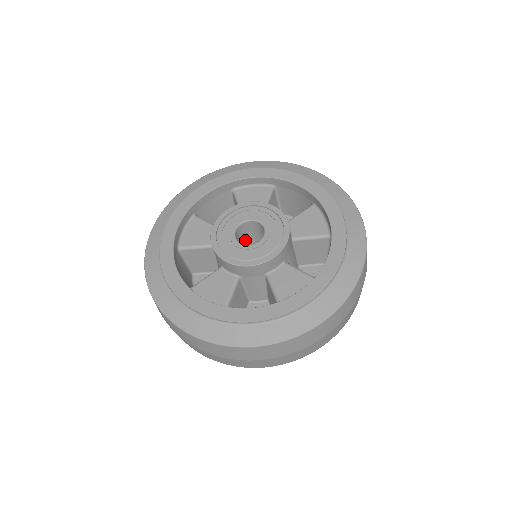
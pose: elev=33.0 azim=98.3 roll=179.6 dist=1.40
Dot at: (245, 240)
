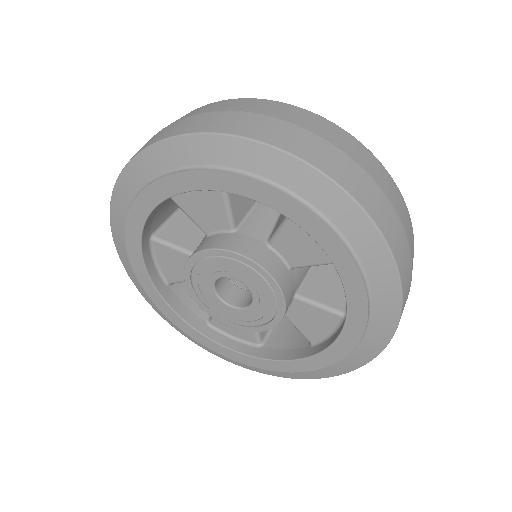
Dot at: occluded
